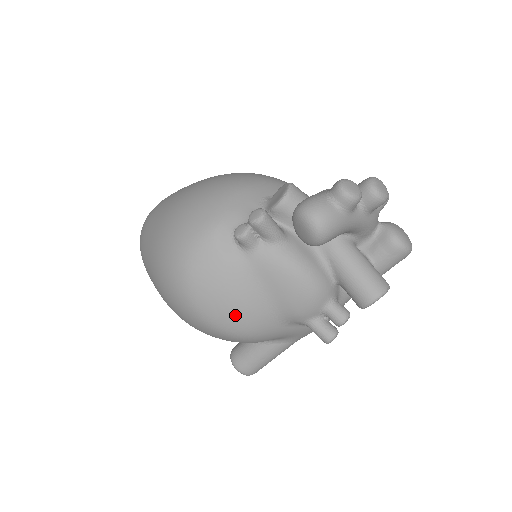
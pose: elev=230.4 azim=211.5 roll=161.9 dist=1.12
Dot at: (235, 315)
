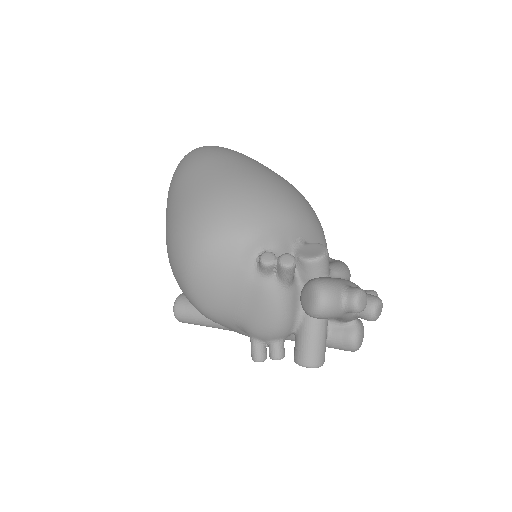
Dot at: (212, 300)
